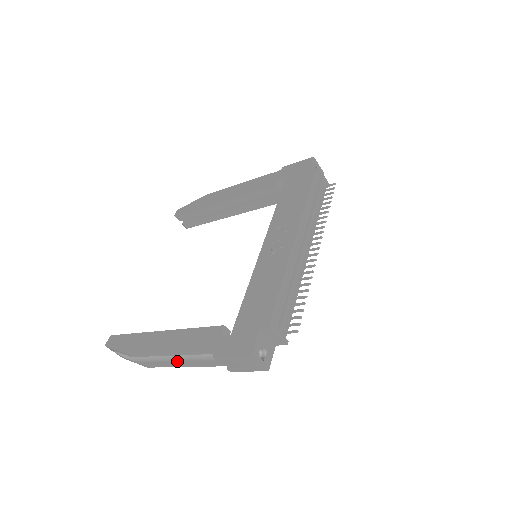
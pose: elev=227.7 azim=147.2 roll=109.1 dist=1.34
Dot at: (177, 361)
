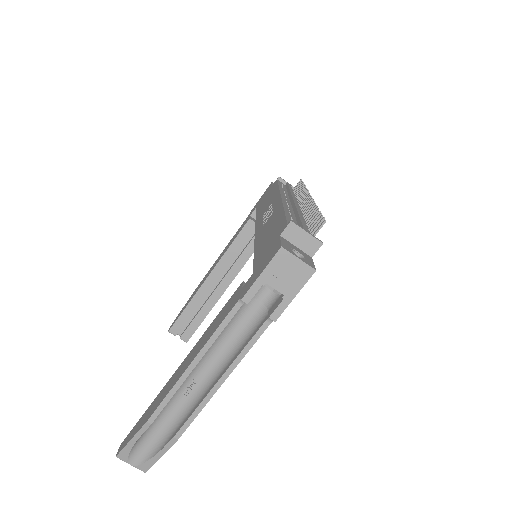
Dot at: (210, 386)
